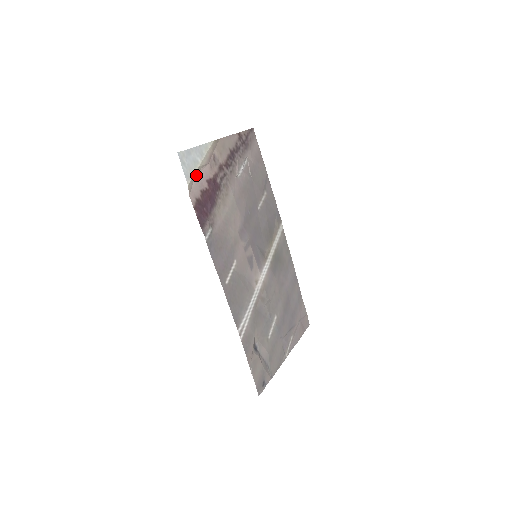
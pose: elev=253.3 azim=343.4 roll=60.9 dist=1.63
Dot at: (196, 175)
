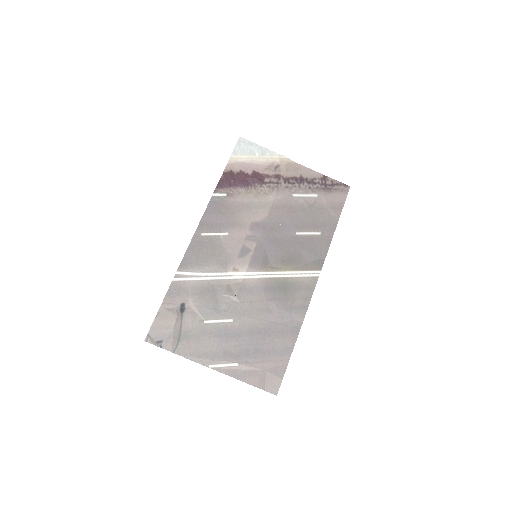
Dot at: (246, 160)
